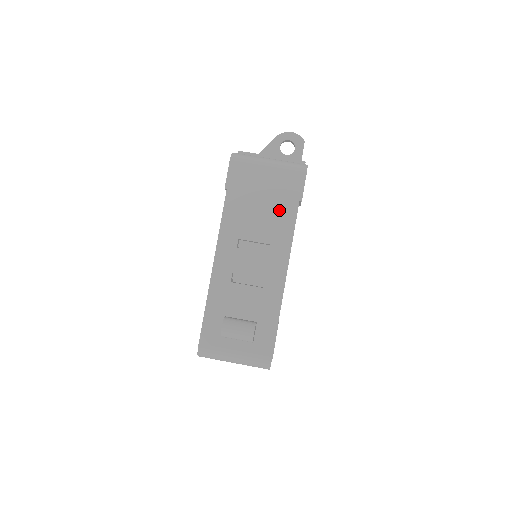
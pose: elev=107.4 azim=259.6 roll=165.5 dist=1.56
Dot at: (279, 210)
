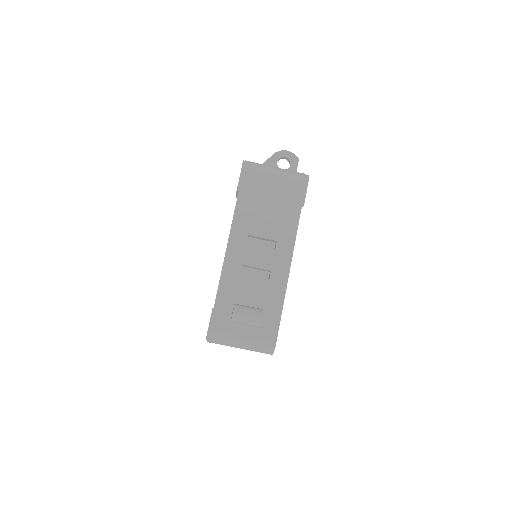
Dot at: (284, 211)
